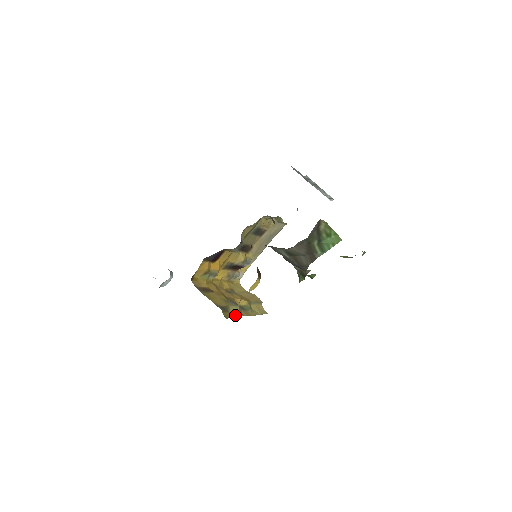
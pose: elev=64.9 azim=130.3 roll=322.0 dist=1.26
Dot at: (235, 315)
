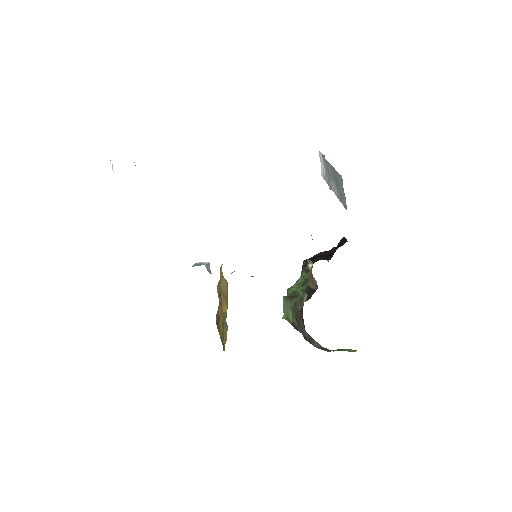
Dot at: (225, 343)
